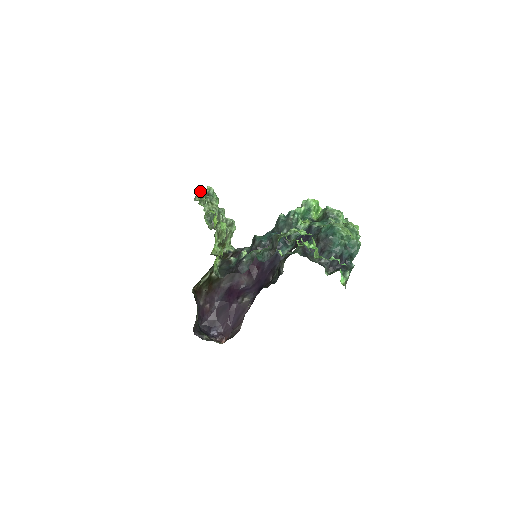
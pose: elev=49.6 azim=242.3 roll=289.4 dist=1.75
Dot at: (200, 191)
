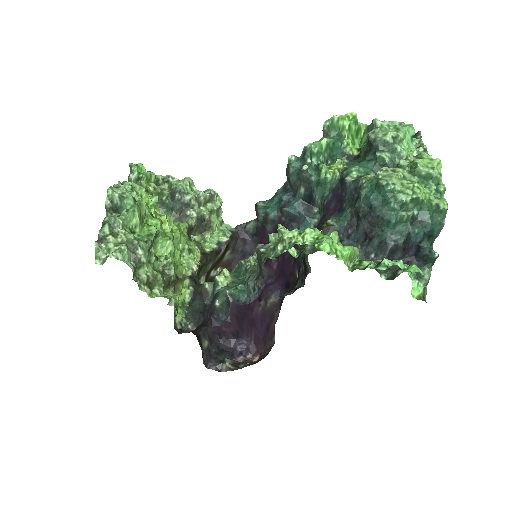
Dot at: (133, 167)
